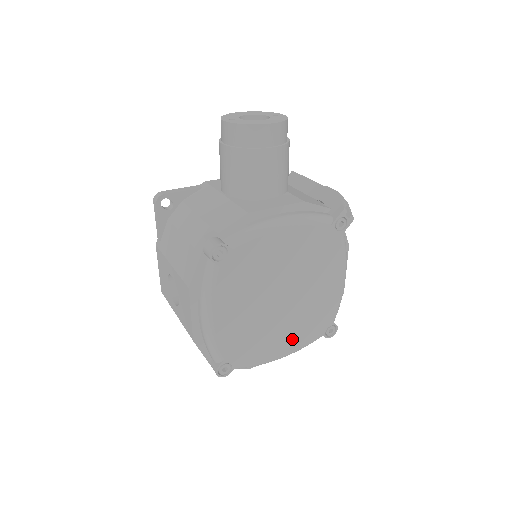
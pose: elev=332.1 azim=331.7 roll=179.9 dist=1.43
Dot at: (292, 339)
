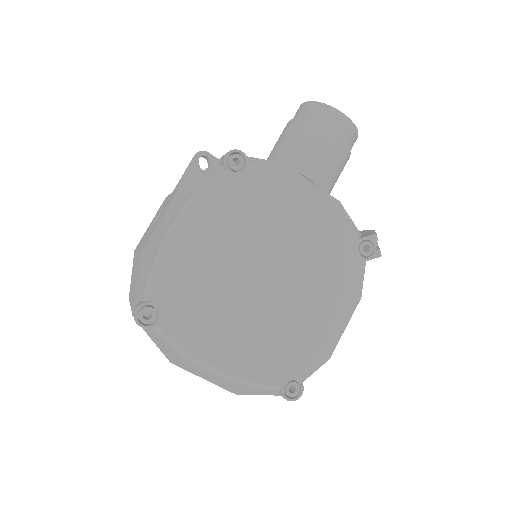
Dot at: (244, 353)
